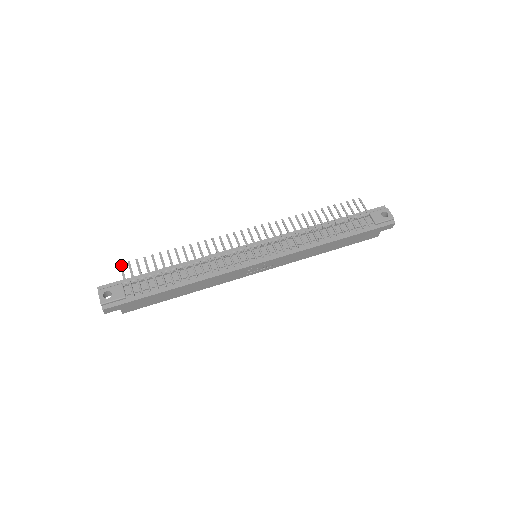
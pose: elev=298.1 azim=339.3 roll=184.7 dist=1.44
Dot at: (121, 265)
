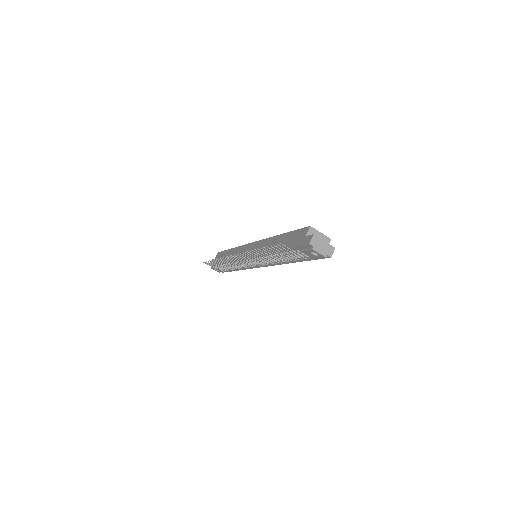
Dot at: occluded
